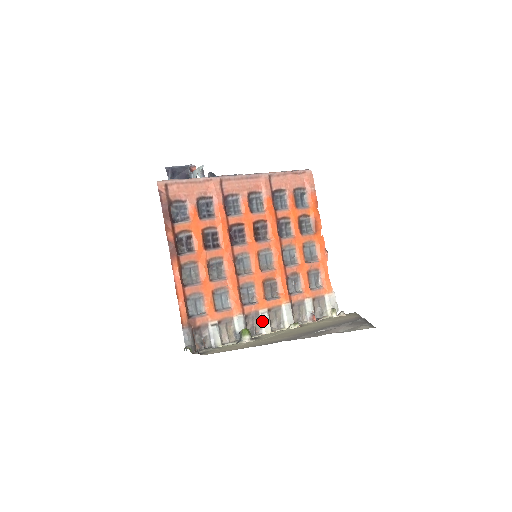
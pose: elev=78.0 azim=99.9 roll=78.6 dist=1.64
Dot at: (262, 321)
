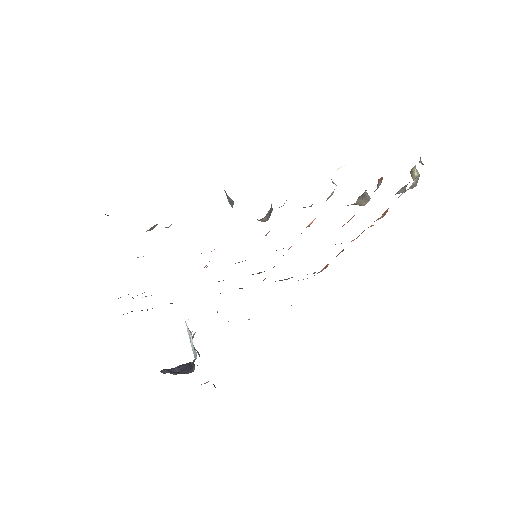
Dot at: occluded
